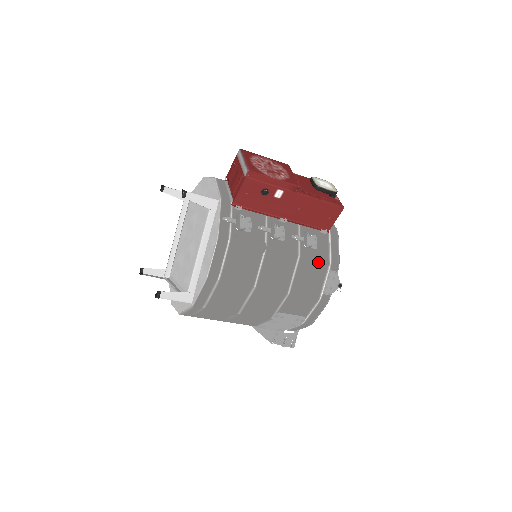
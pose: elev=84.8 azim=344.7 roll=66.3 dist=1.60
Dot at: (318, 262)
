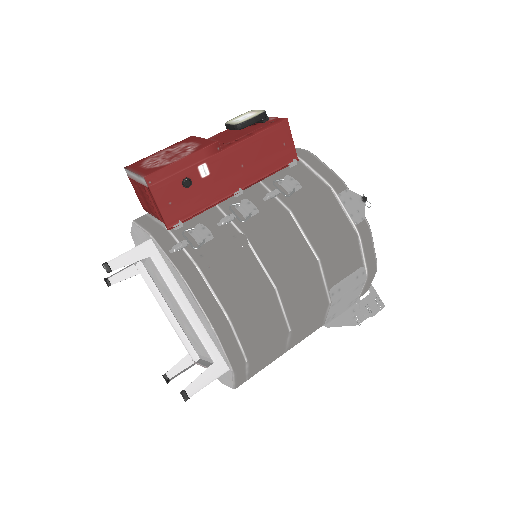
Dot at: (317, 198)
